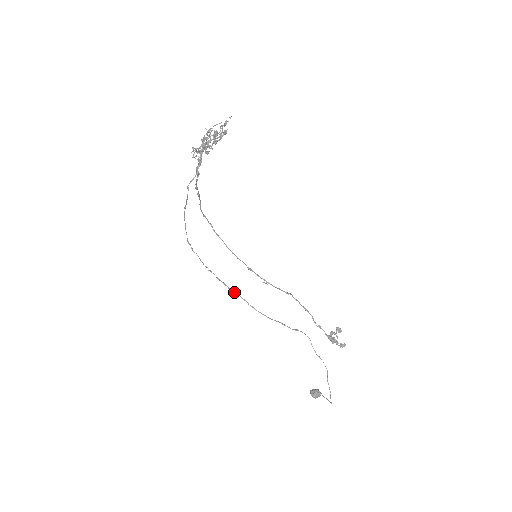
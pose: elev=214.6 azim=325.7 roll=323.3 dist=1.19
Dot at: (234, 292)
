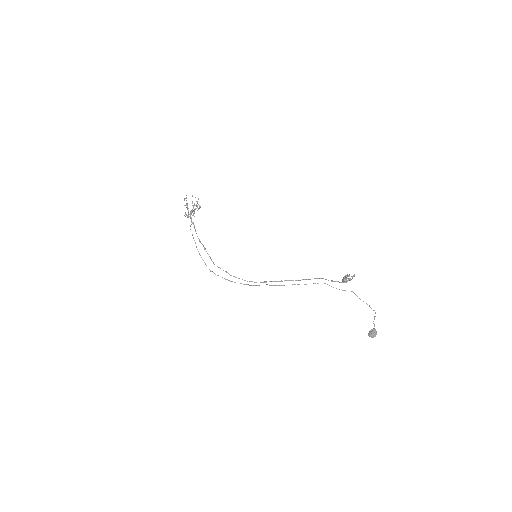
Dot at: (257, 285)
